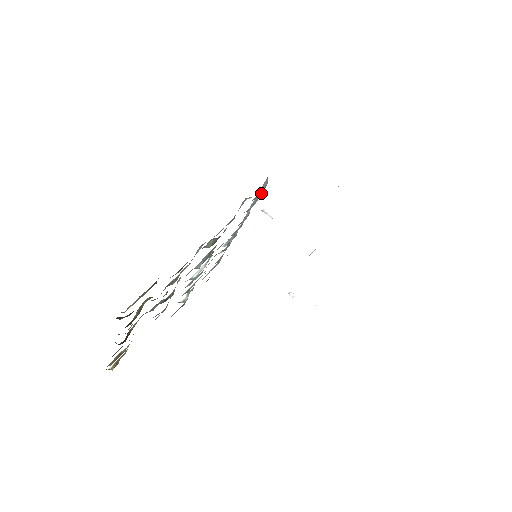
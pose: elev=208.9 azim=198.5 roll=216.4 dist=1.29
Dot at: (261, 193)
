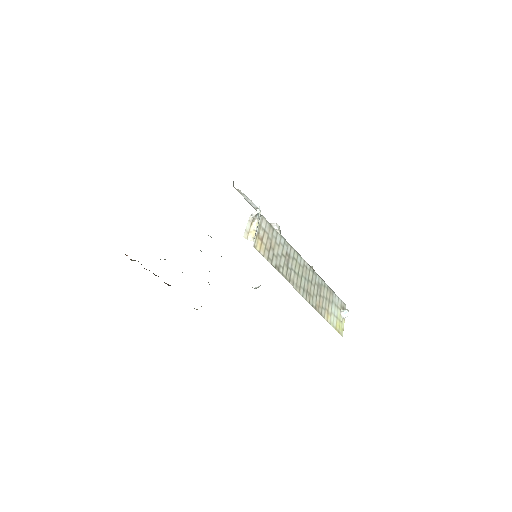
Dot at: occluded
